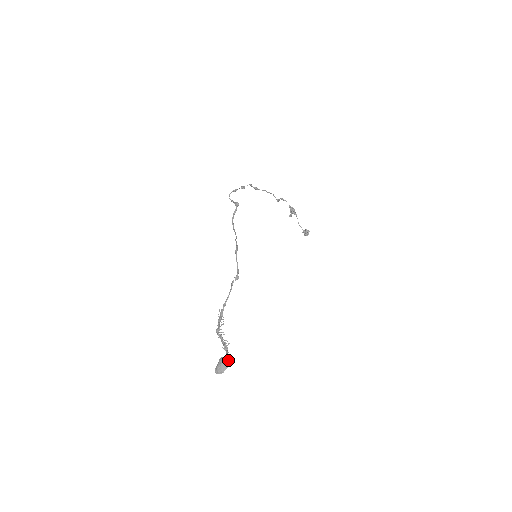
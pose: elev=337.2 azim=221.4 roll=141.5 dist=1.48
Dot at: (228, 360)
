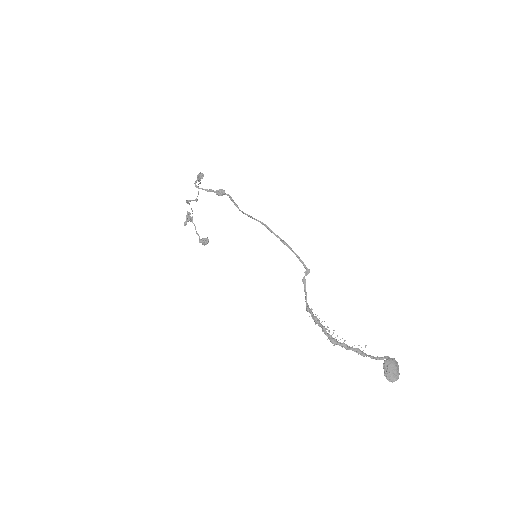
Dot at: occluded
